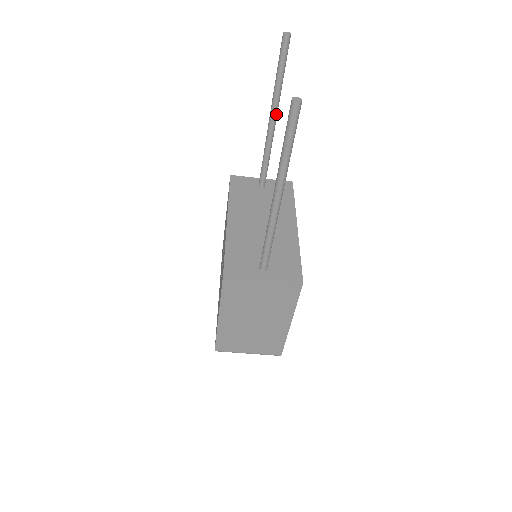
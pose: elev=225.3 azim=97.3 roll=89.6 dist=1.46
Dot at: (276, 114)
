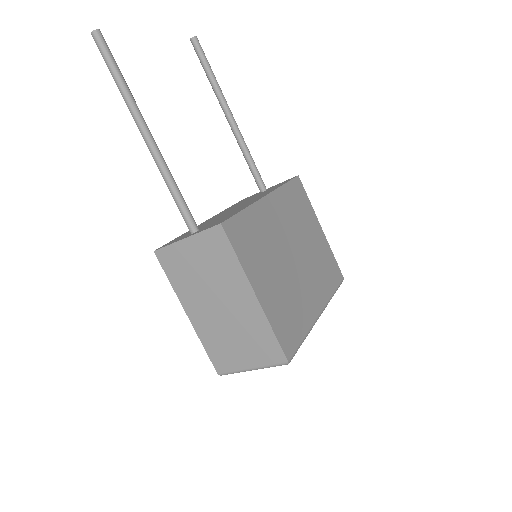
Dot at: (227, 110)
